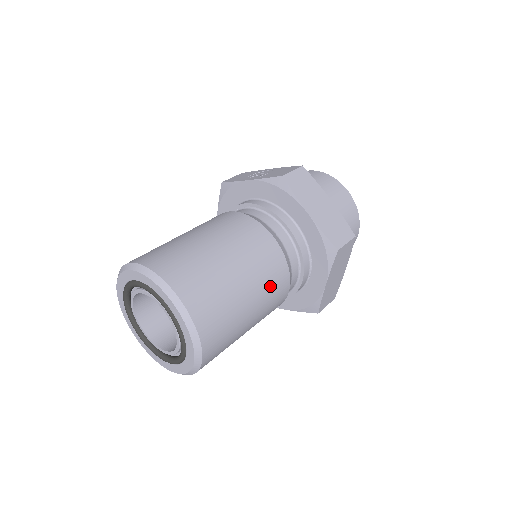
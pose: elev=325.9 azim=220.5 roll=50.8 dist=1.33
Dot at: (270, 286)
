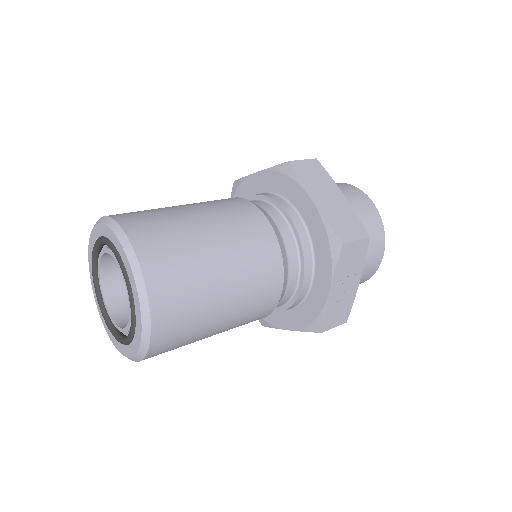
Dot at: (227, 210)
